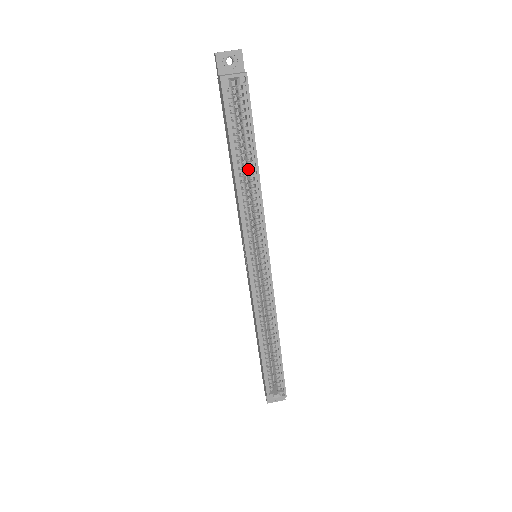
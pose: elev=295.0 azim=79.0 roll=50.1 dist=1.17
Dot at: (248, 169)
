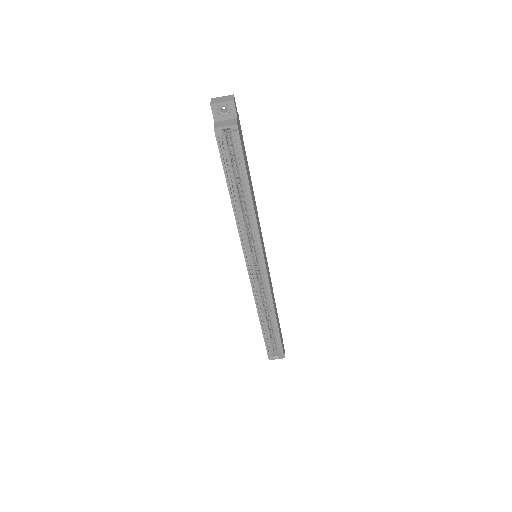
Dot at: (243, 197)
